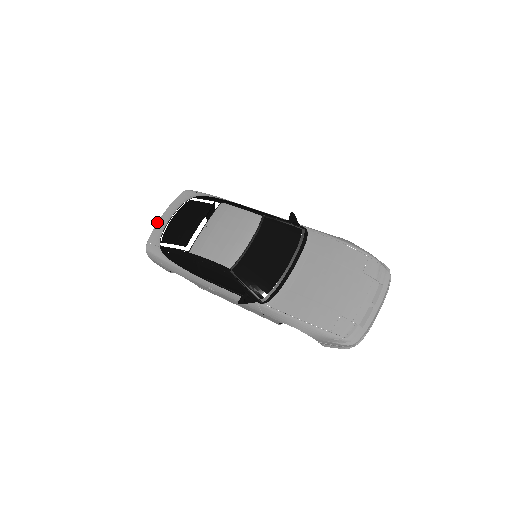
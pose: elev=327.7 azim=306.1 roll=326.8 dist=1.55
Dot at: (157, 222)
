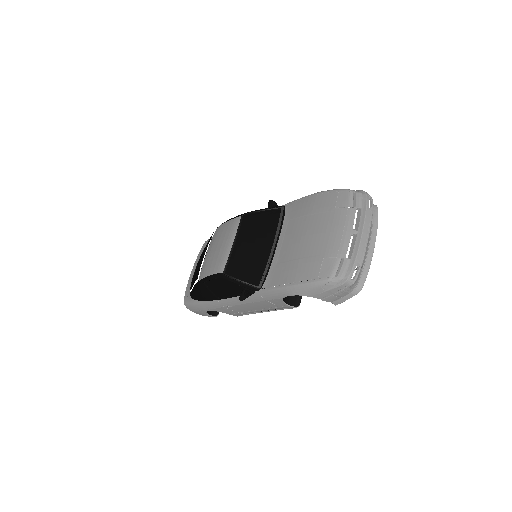
Dot at: (189, 278)
